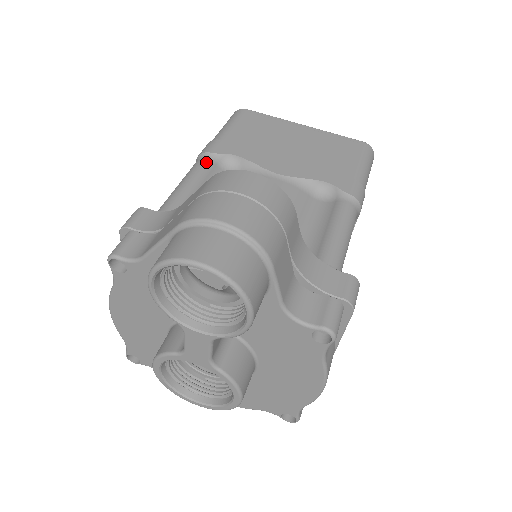
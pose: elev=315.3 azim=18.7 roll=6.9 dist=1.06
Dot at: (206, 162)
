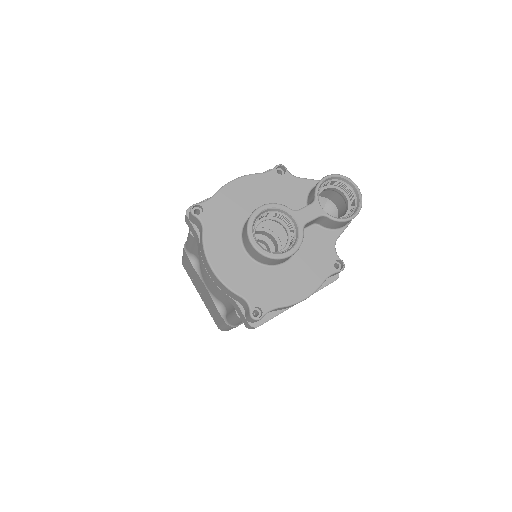
Dot at: occluded
